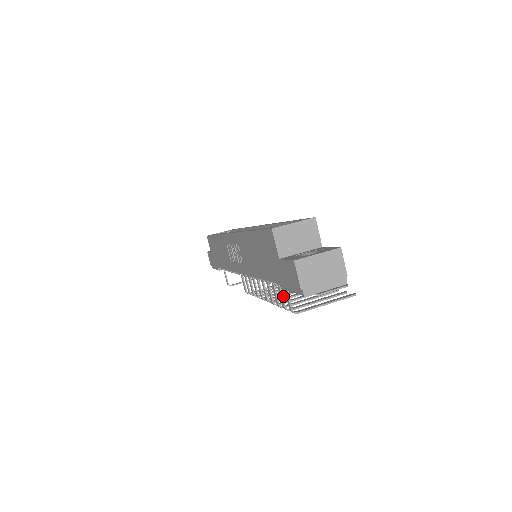
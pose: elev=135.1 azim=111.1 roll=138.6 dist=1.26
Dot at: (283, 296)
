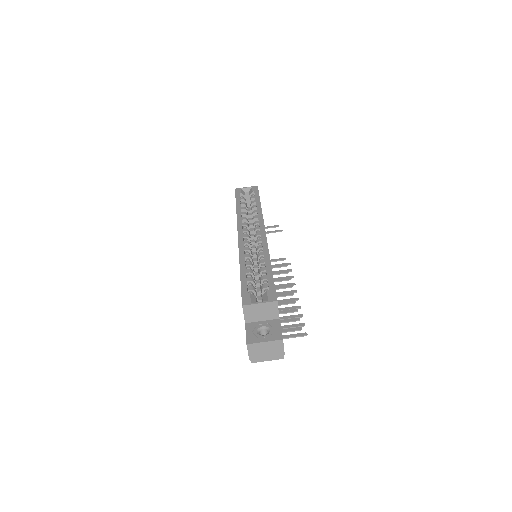
Dot at: occluded
